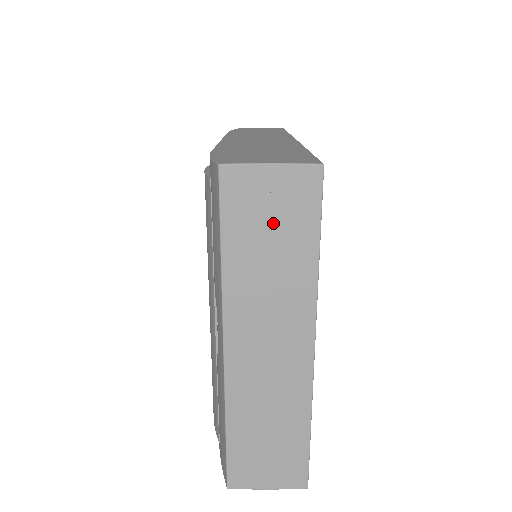
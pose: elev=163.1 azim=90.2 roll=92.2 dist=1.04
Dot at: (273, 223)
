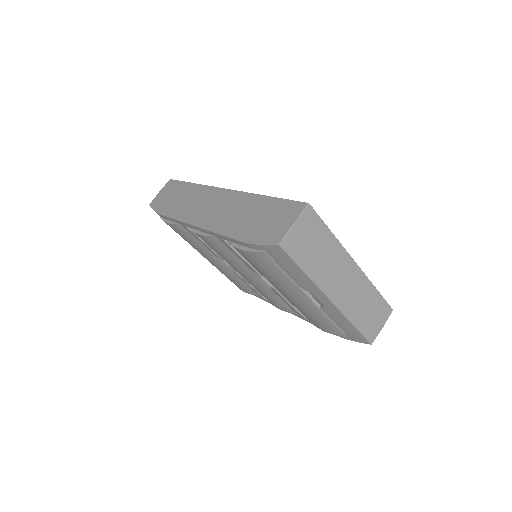
Dot at: (311, 241)
